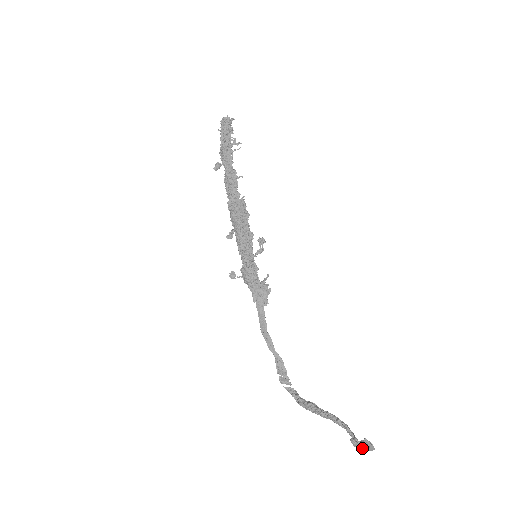
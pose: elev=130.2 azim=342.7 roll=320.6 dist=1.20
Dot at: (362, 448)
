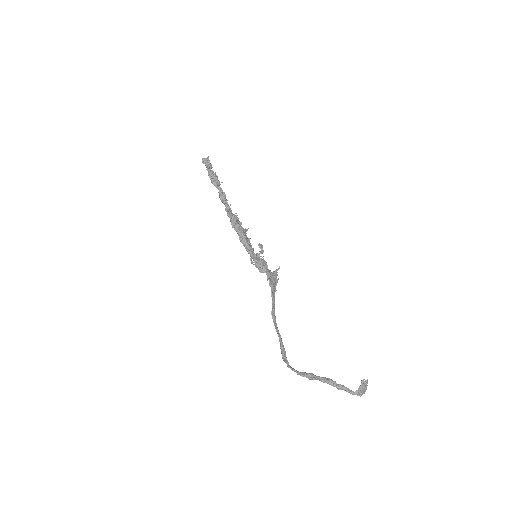
Dot at: (362, 391)
